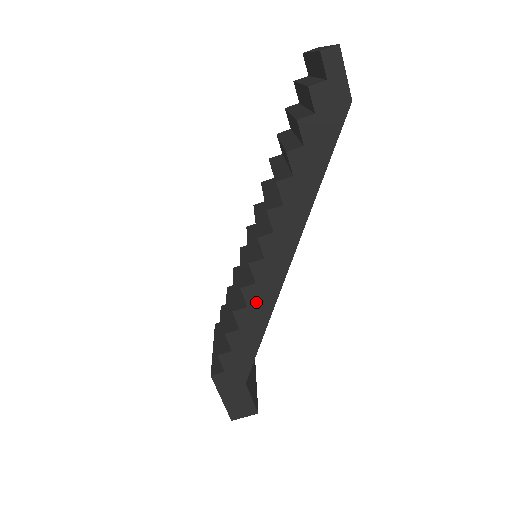
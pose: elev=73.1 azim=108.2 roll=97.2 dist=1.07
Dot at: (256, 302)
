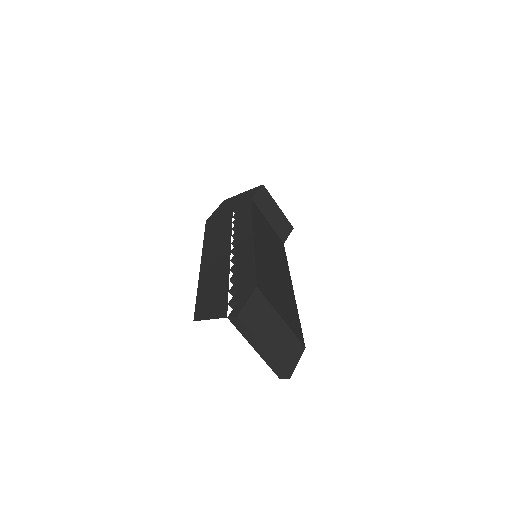
Dot at: occluded
